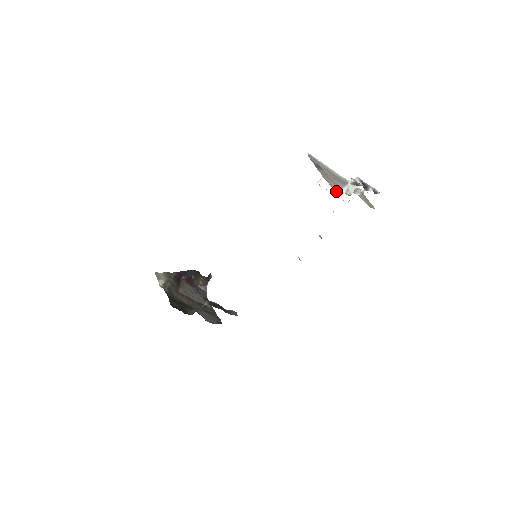
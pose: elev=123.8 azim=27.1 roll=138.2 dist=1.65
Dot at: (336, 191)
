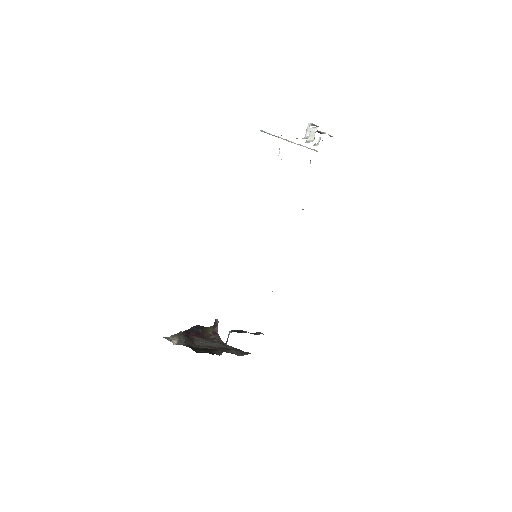
Dot at: (302, 138)
